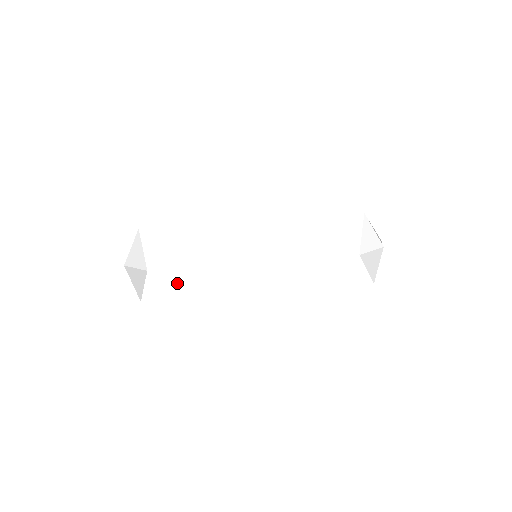
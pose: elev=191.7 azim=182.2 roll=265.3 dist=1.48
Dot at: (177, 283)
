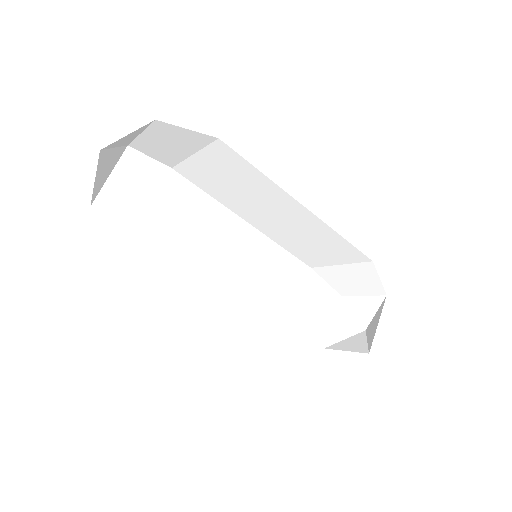
Dot at: occluded
